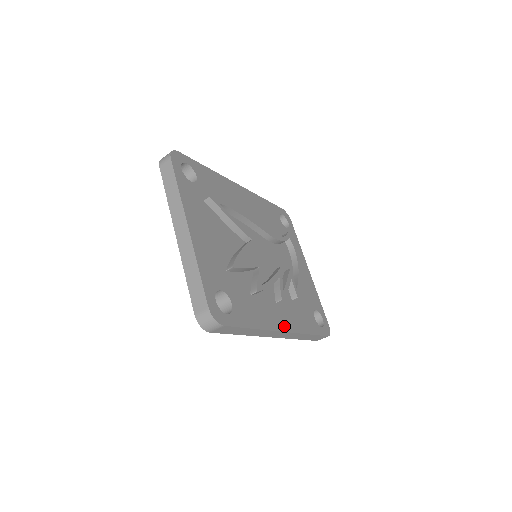
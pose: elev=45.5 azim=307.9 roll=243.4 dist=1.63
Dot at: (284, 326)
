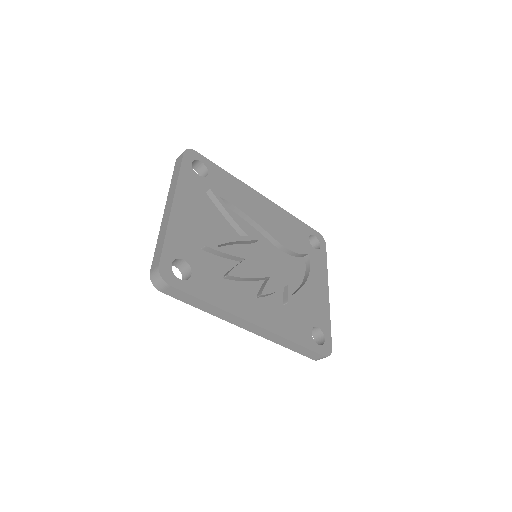
Dot at: (257, 320)
